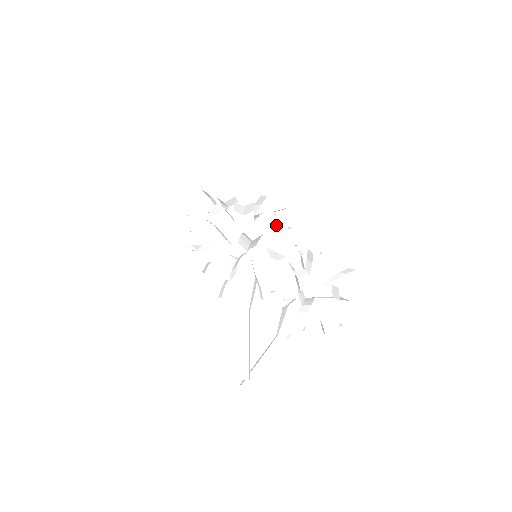
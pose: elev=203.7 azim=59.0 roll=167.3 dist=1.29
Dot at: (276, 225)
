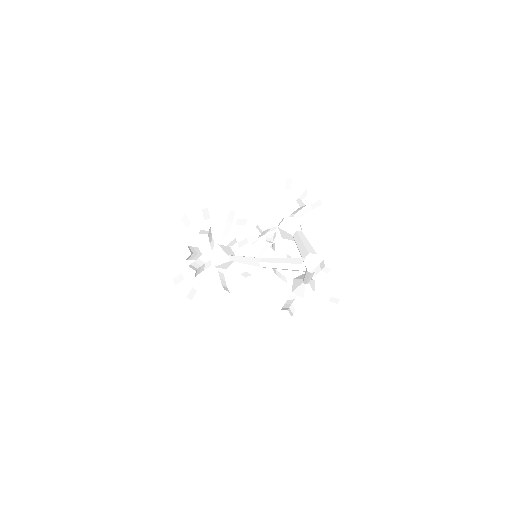
Dot at: (312, 217)
